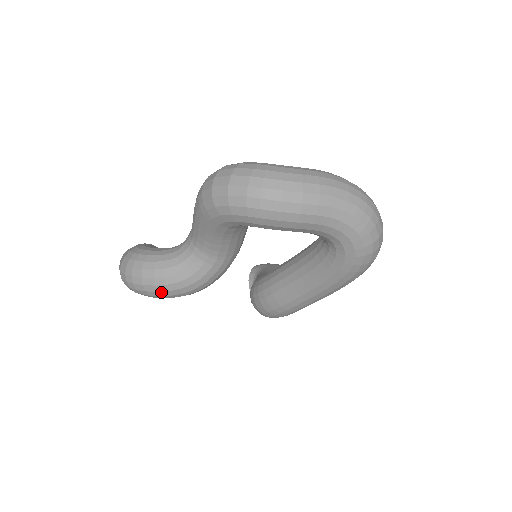
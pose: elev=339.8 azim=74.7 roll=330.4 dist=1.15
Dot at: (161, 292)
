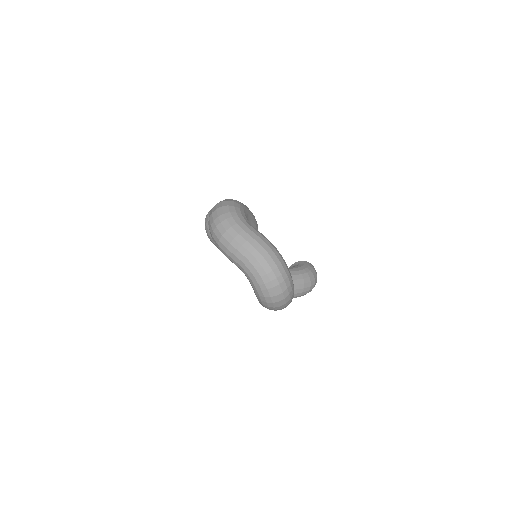
Dot at: (209, 238)
